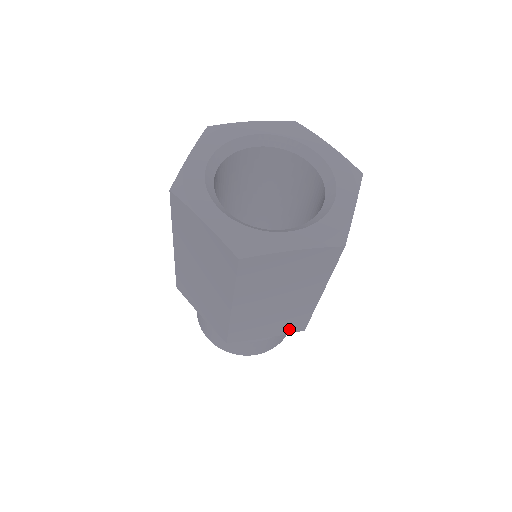
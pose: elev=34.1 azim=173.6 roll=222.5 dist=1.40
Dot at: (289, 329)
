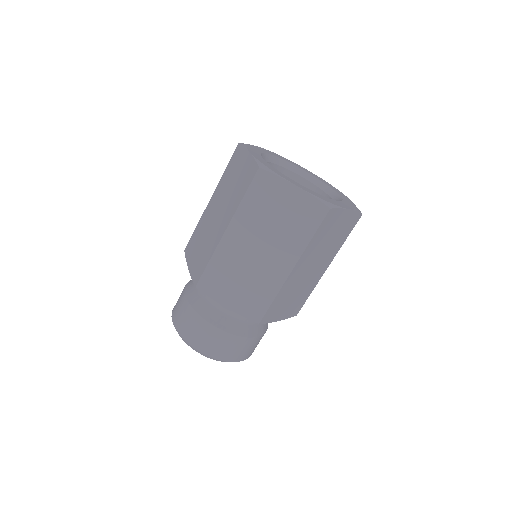
Dot at: (292, 311)
